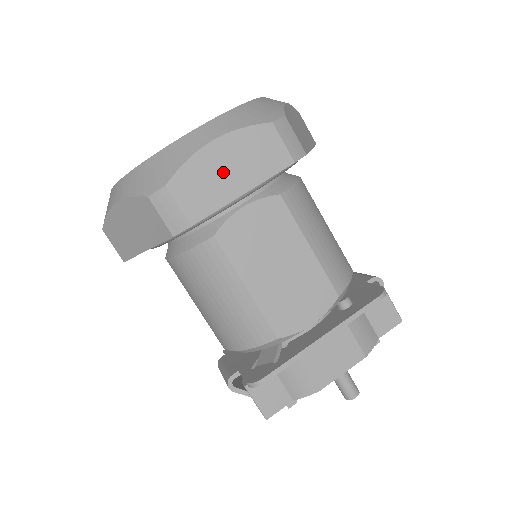
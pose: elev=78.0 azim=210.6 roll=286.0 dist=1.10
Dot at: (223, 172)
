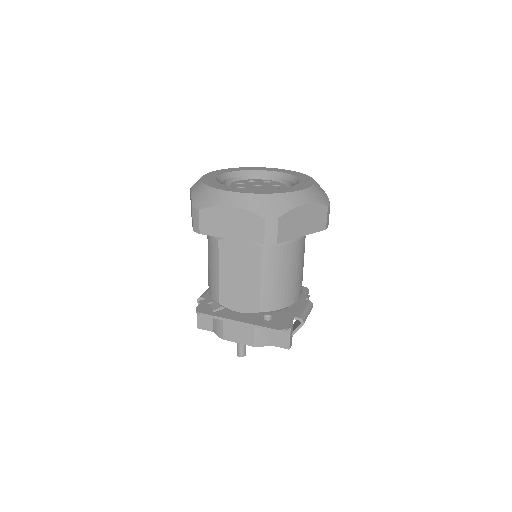
Dot at: (227, 223)
